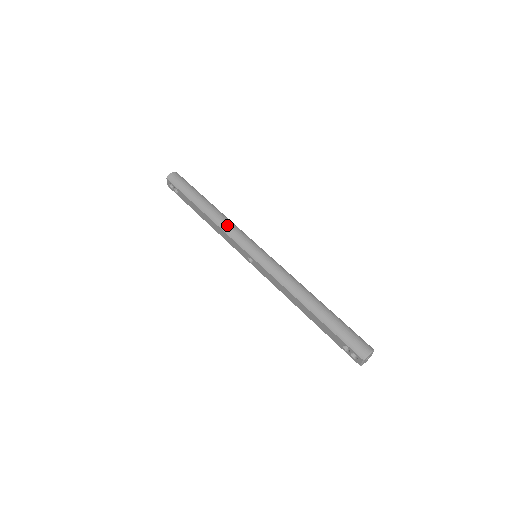
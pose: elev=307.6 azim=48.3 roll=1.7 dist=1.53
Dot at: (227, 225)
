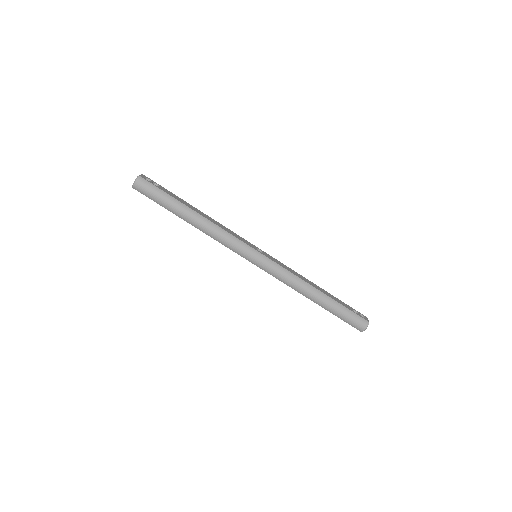
Dot at: (220, 237)
